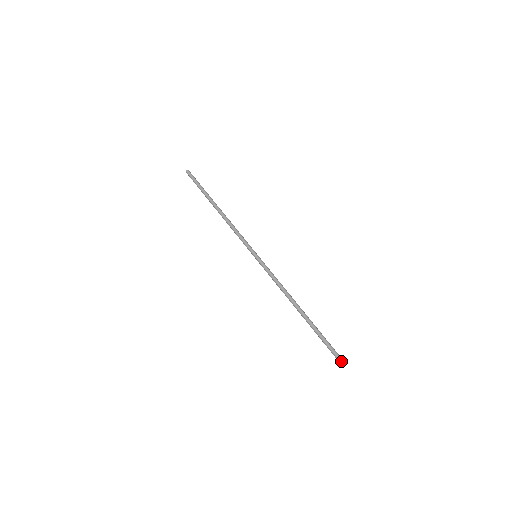
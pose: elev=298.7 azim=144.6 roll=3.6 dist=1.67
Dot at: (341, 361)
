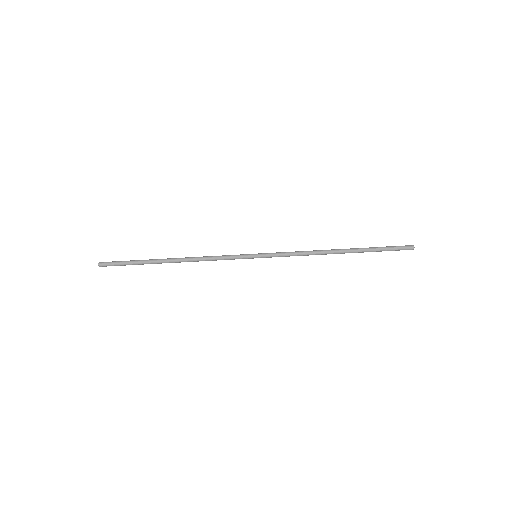
Dot at: (413, 248)
